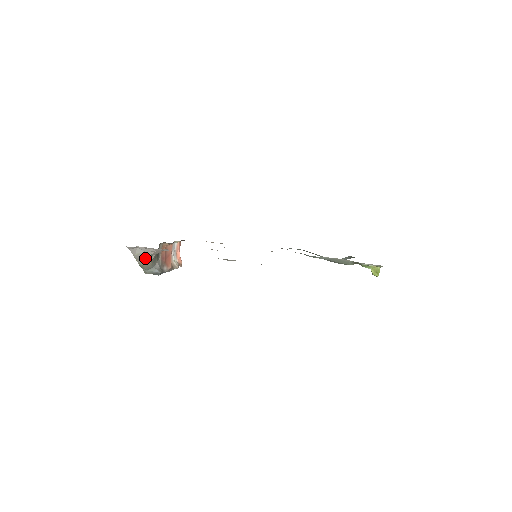
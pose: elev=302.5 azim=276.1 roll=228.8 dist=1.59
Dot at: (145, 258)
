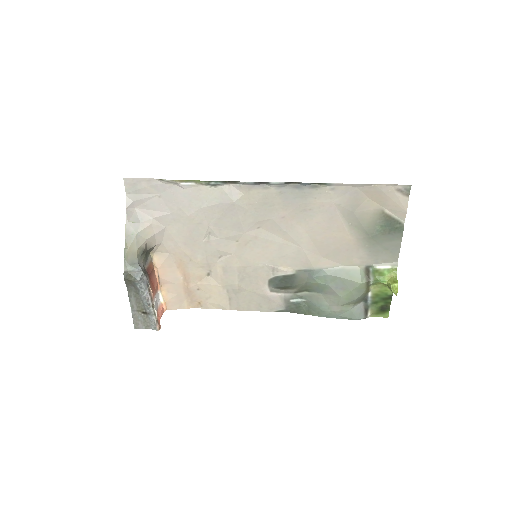
Dot at: (135, 235)
